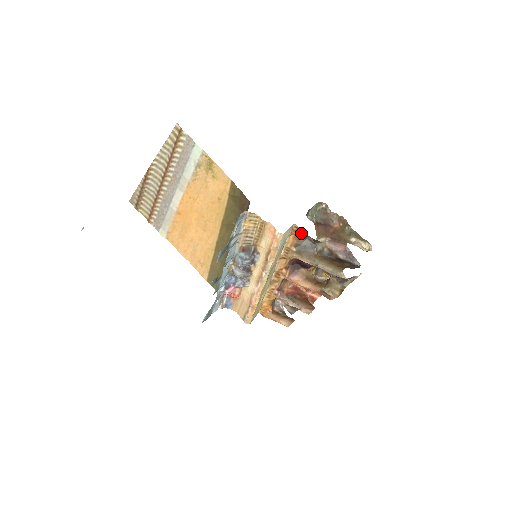
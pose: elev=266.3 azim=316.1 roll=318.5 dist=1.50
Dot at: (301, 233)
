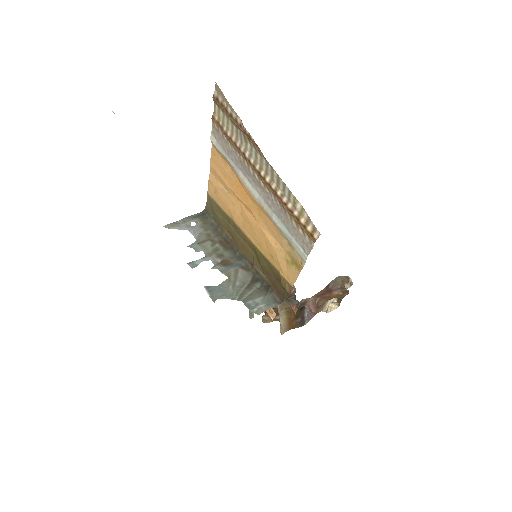
Dot at: (294, 310)
